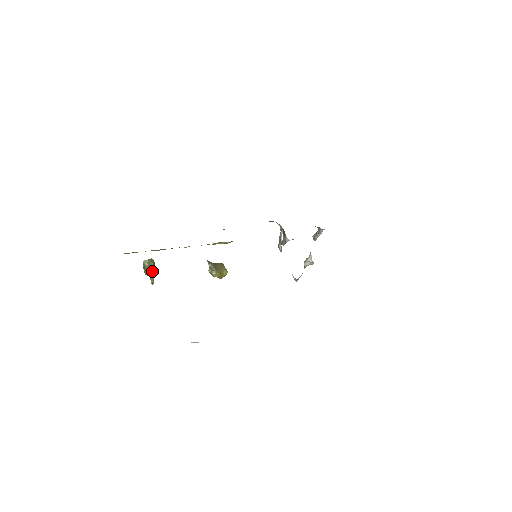
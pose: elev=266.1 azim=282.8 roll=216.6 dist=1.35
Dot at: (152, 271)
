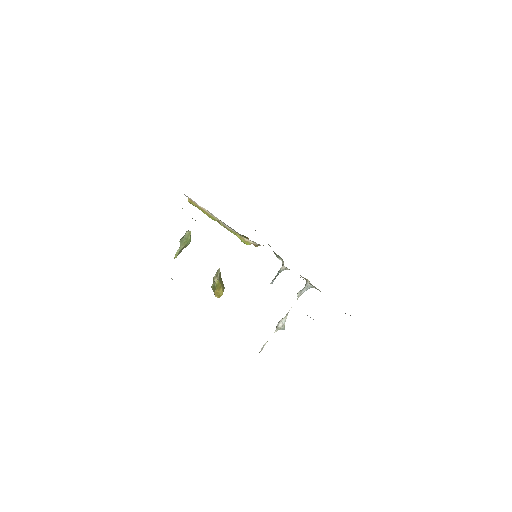
Dot at: (184, 244)
